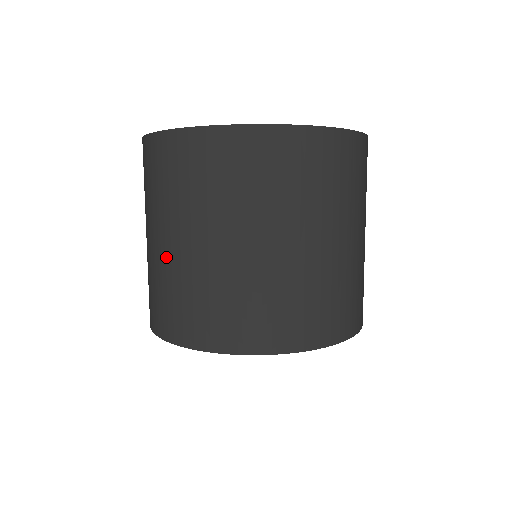
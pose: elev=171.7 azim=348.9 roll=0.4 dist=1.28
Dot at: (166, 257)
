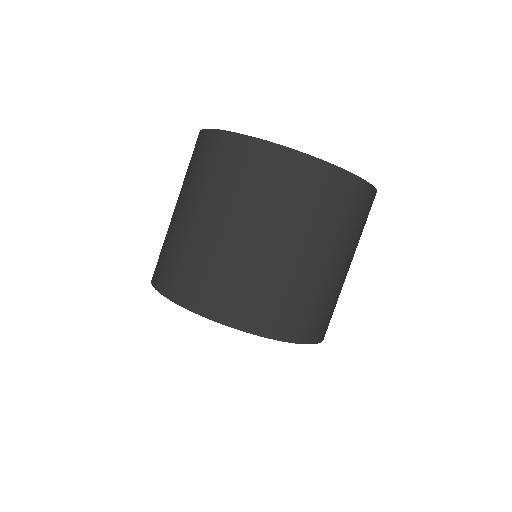
Dot at: (208, 236)
